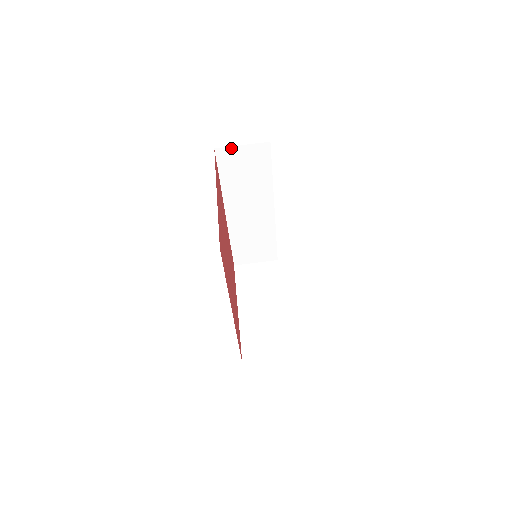
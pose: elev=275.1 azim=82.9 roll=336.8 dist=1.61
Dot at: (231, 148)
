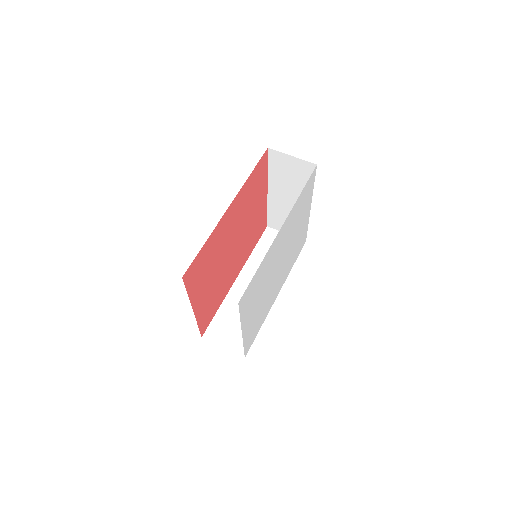
Dot at: occluded
